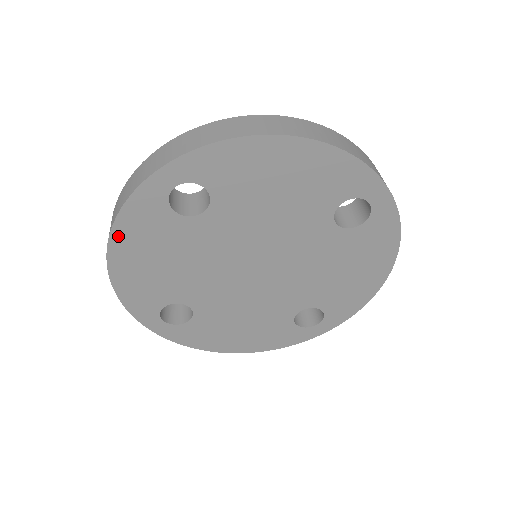
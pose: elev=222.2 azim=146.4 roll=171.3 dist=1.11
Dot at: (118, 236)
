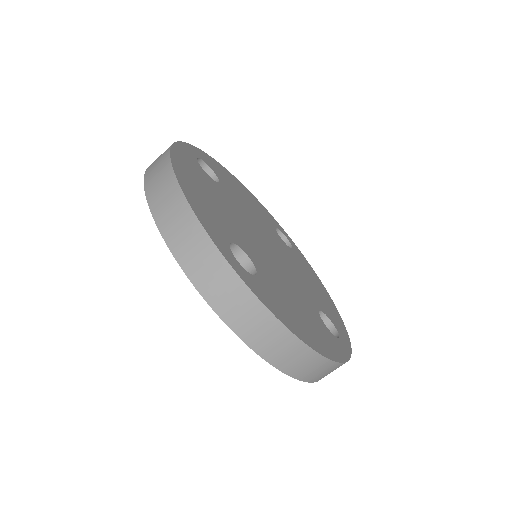
Dot at: occluded
